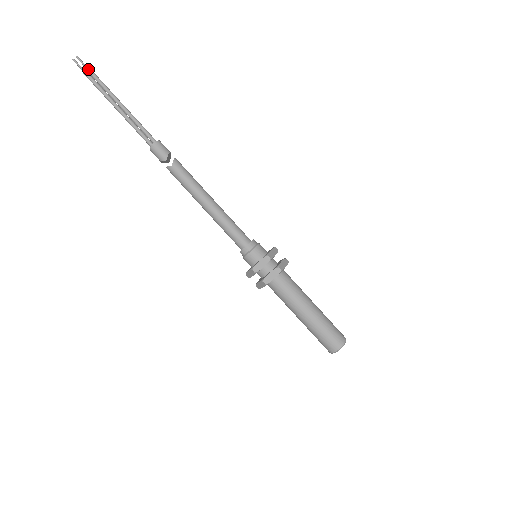
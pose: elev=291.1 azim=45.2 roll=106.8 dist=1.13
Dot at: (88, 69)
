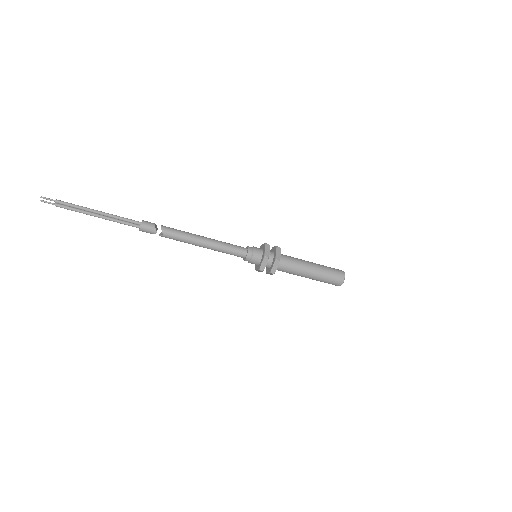
Dot at: (56, 202)
